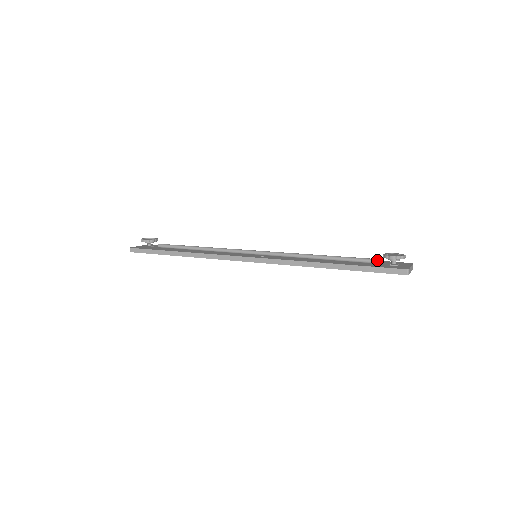
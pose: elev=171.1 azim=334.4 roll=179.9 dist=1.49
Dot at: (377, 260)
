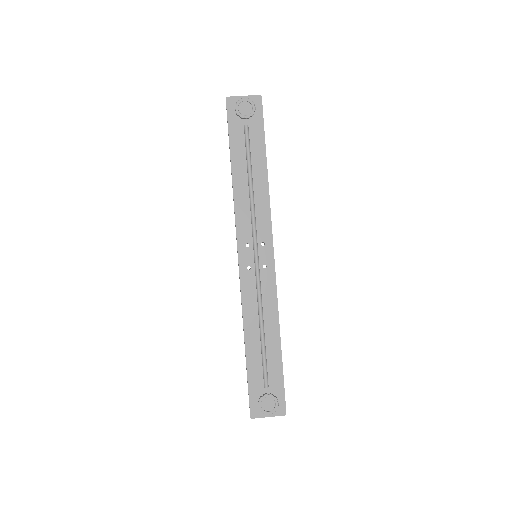
Dot at: (264, 387)
